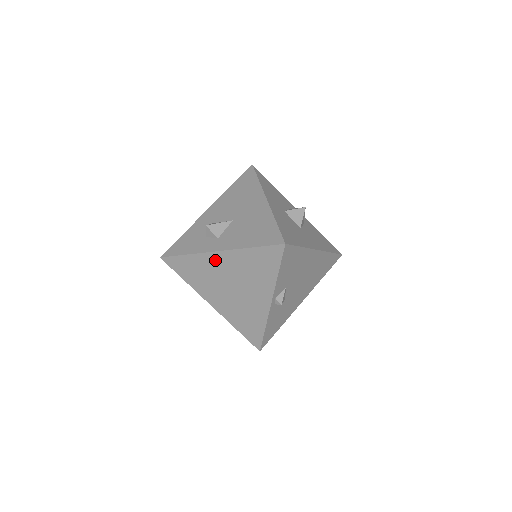
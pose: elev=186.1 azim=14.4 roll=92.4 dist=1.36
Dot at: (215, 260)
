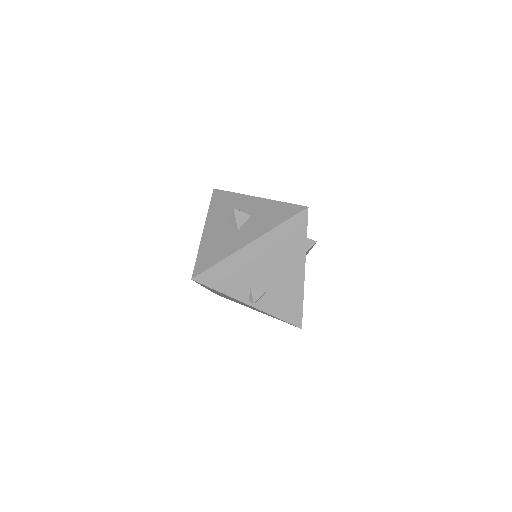
Dot at: (213, 291)
